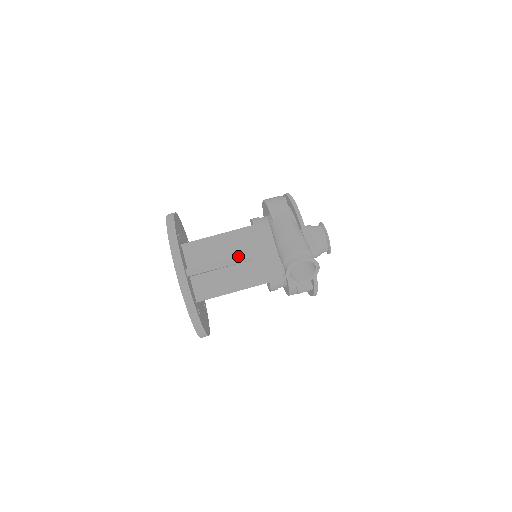
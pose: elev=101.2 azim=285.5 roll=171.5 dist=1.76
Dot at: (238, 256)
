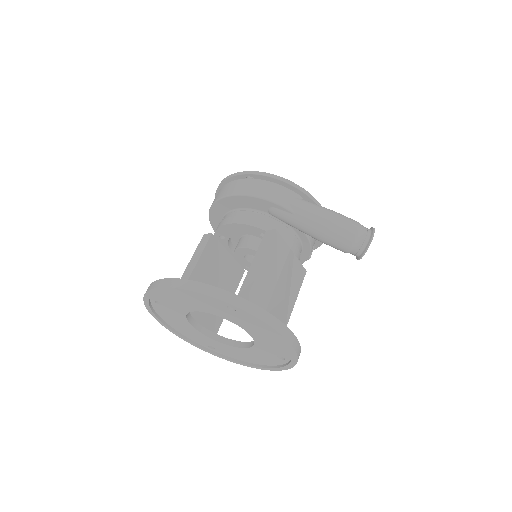
Dot at: (288, 272)
